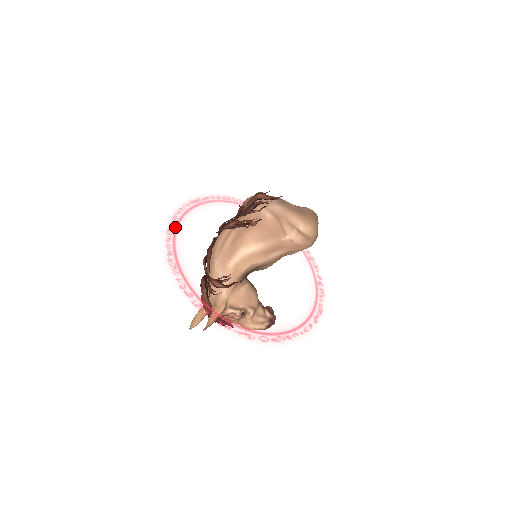
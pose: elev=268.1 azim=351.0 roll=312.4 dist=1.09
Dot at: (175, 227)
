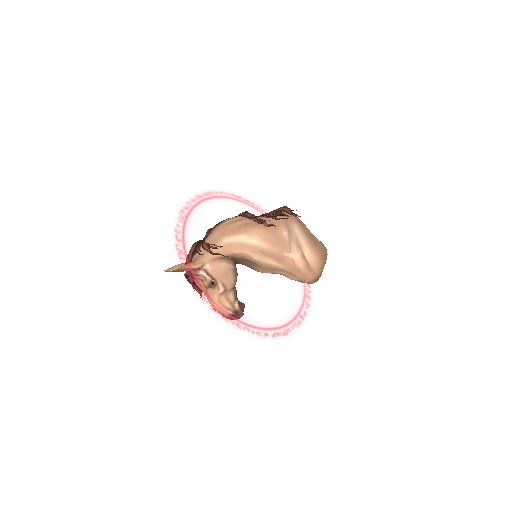
Dot at: (205, 198)
